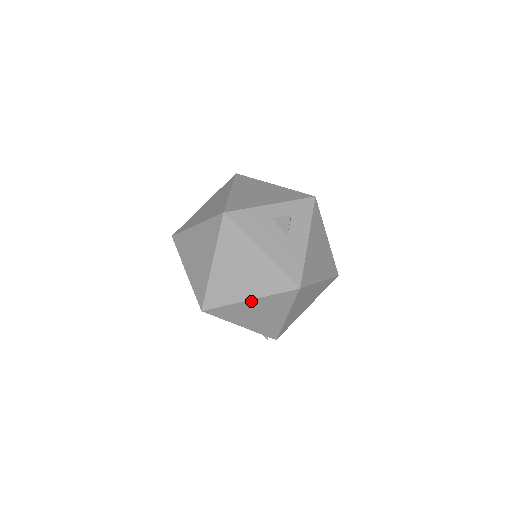
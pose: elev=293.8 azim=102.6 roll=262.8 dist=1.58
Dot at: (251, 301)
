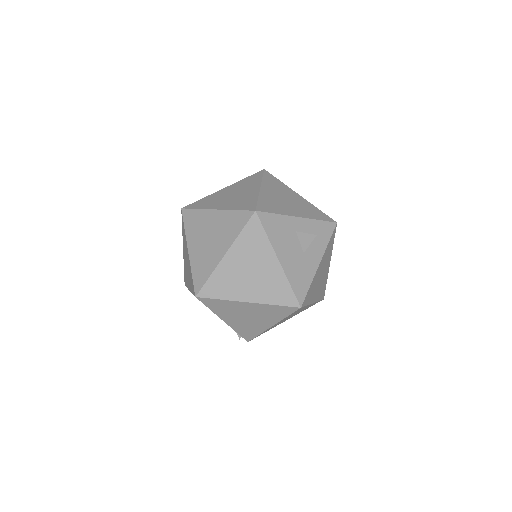
Dot at: (249, 303)
